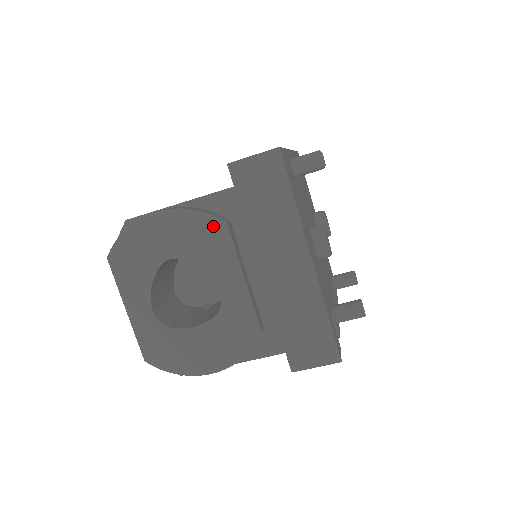
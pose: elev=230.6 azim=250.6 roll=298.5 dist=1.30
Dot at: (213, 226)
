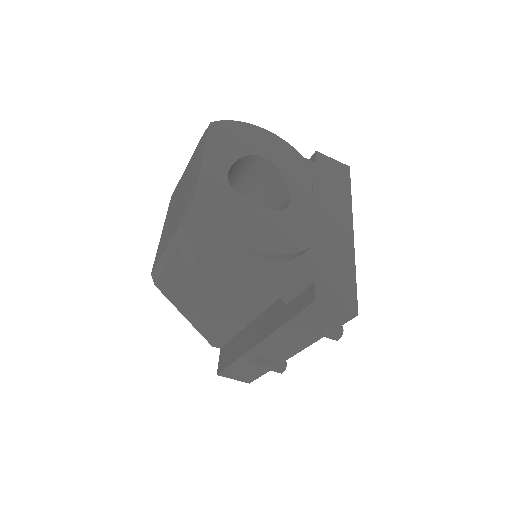
Dot at: (303, 163)
